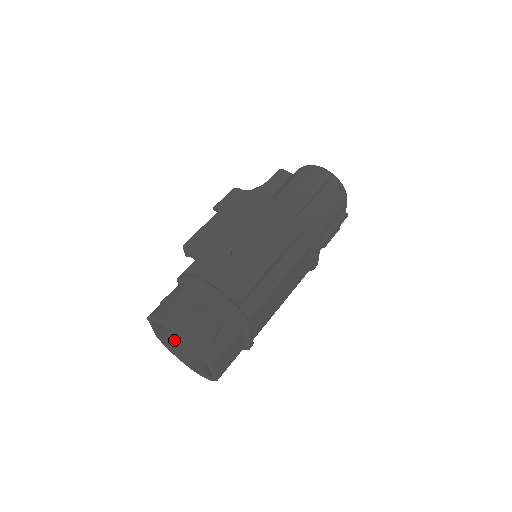
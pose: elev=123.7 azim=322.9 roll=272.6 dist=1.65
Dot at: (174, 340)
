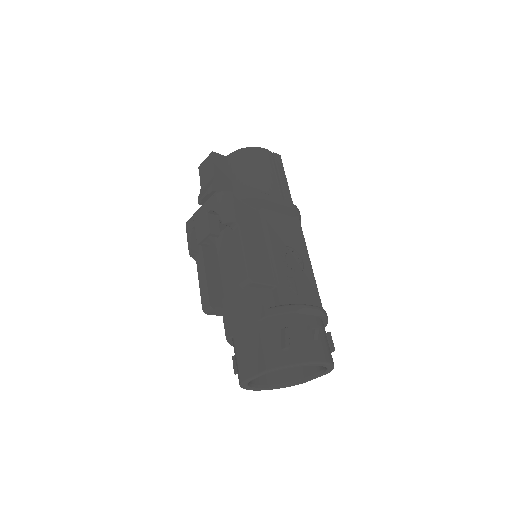
Dot at: occluded
